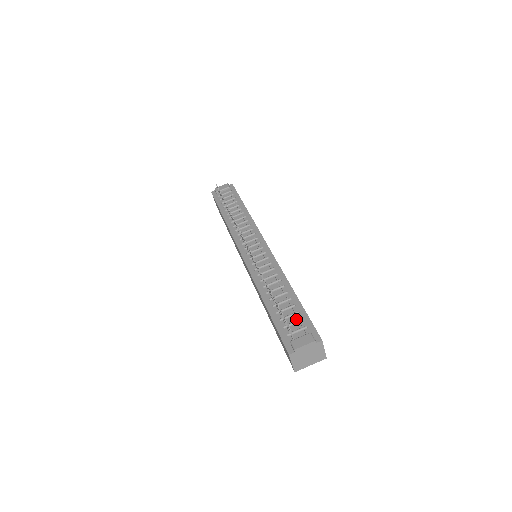
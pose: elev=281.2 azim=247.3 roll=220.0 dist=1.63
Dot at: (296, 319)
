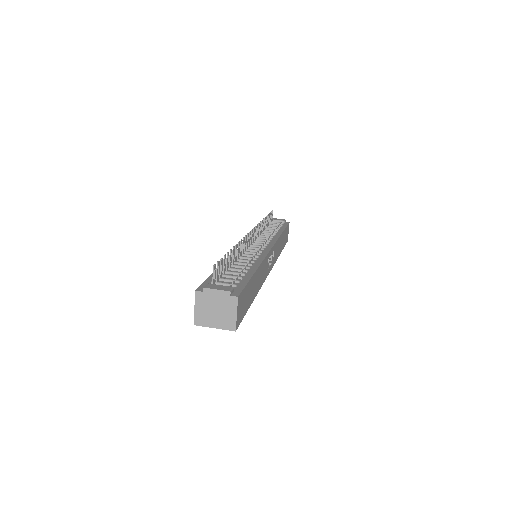
Dot at: (234, 280)
